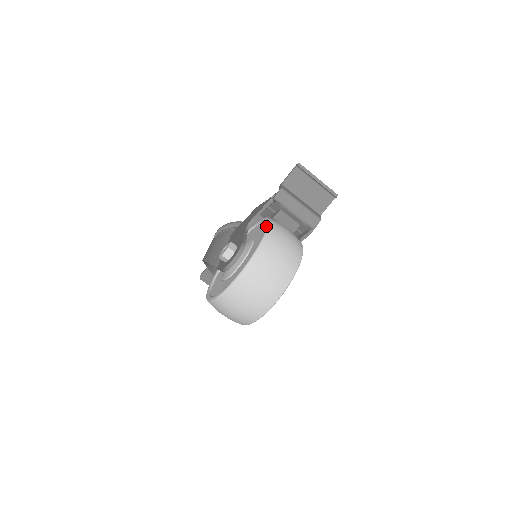
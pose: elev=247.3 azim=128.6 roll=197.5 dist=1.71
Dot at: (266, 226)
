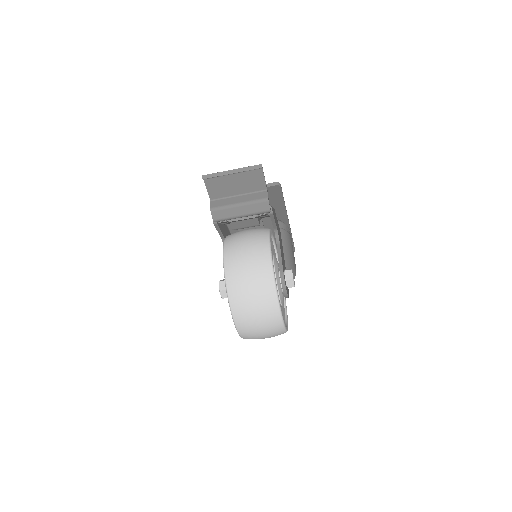
Dot at: (223, 264)
